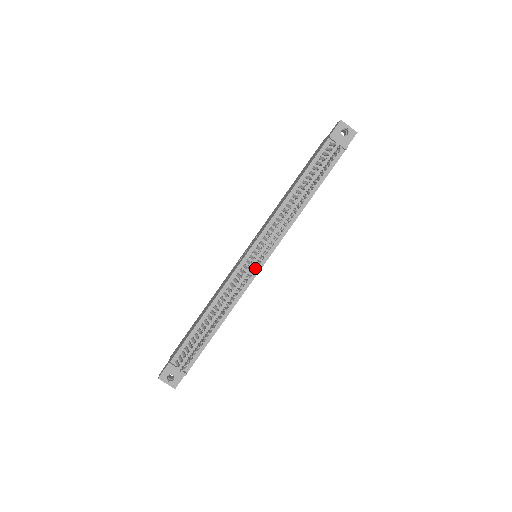
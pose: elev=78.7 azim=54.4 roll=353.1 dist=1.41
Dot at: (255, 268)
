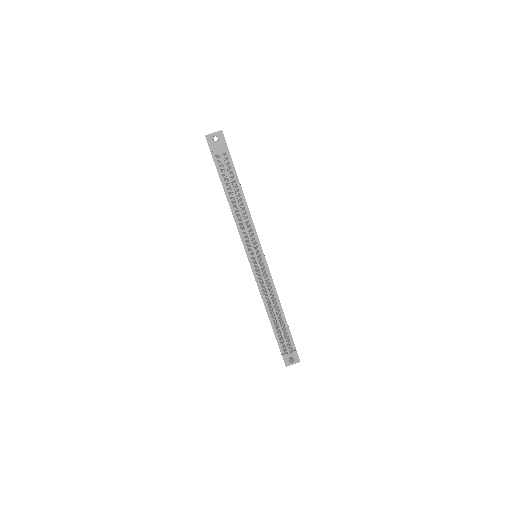
Dot at: occluded
